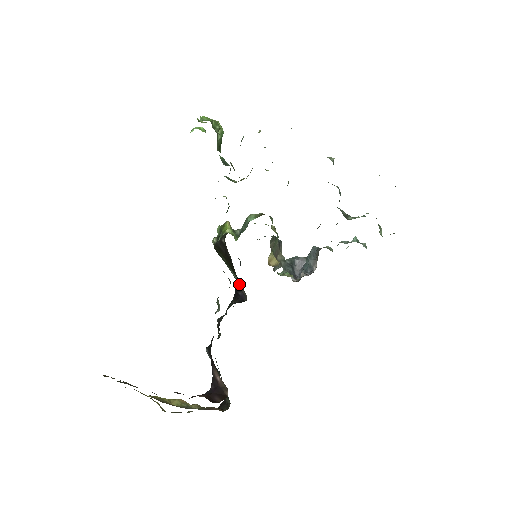
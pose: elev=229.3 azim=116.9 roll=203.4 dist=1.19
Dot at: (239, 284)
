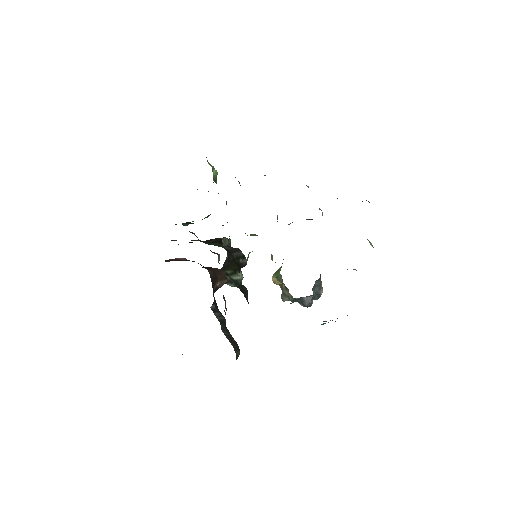
Dot at: (240, 264)
